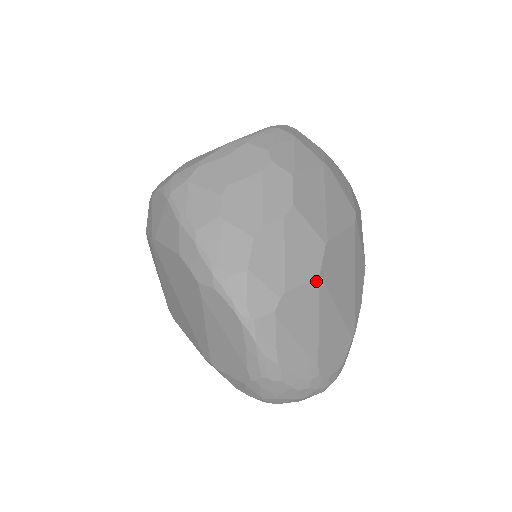
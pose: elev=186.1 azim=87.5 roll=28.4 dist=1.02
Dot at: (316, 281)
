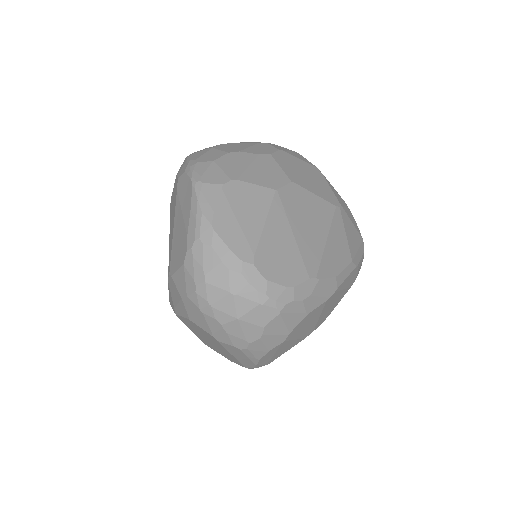
Dot at: (271, 192)
